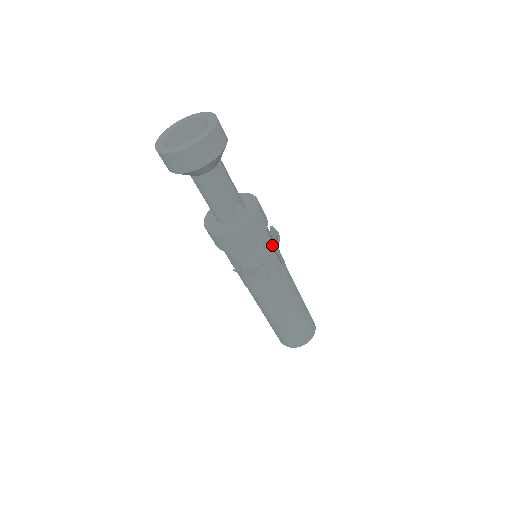
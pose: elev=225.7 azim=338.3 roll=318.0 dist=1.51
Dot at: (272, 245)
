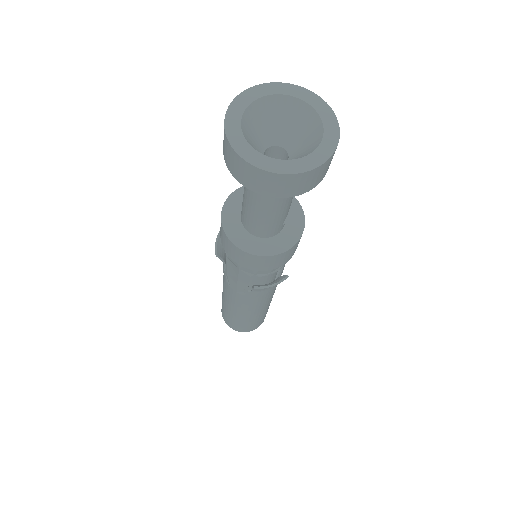
Dot at: occluded
